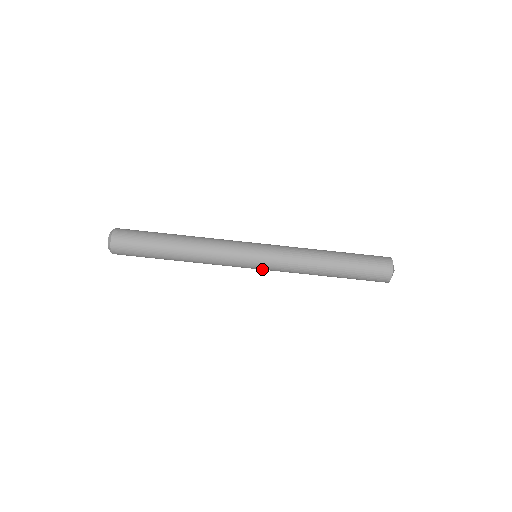
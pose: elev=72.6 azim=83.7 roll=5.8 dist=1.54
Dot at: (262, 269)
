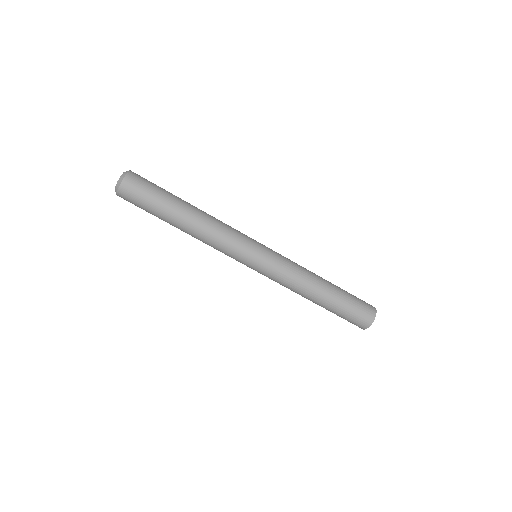
Dot at: occluded
